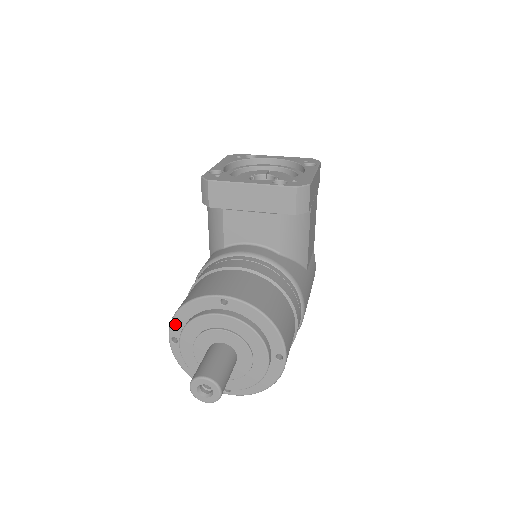
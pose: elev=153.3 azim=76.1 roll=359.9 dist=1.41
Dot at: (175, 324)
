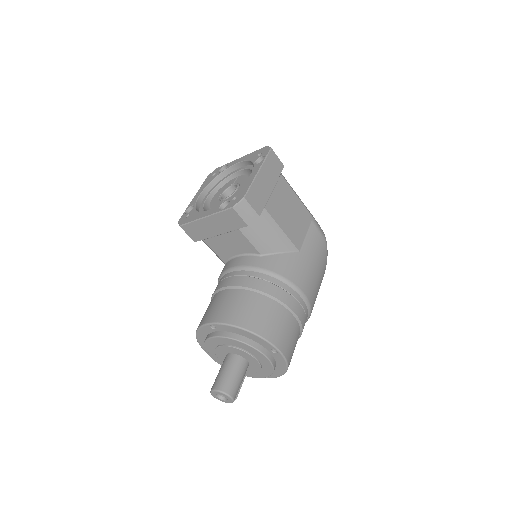
Dot at: (202, 345)
